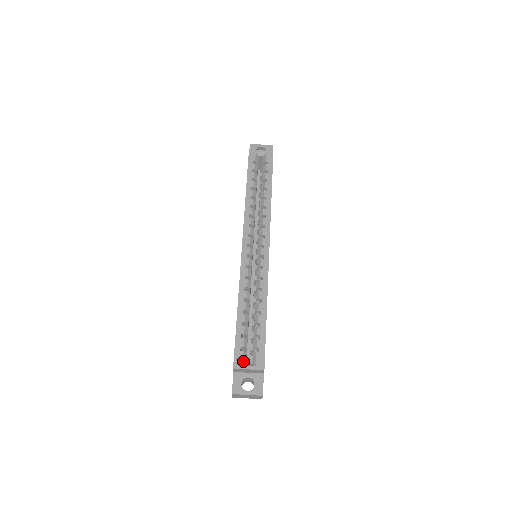
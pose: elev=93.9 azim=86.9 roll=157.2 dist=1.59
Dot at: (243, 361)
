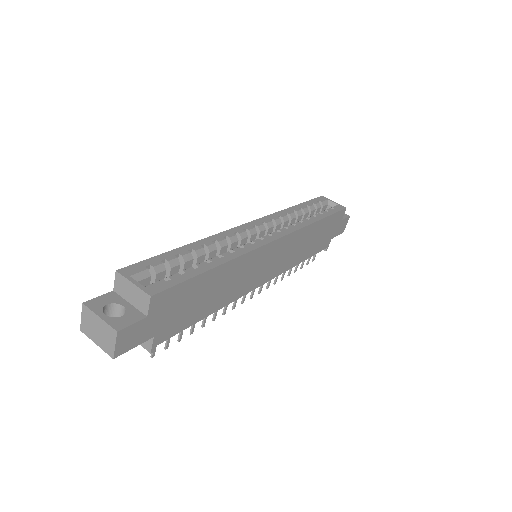
Dot at: (136, 275)
